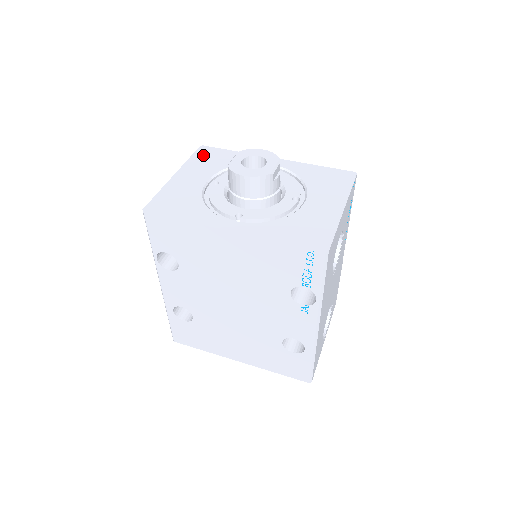
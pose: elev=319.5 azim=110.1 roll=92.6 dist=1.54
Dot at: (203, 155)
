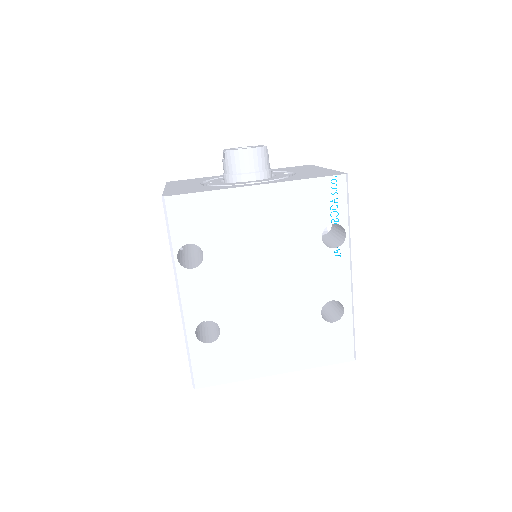
Dot at: (176, 182)
